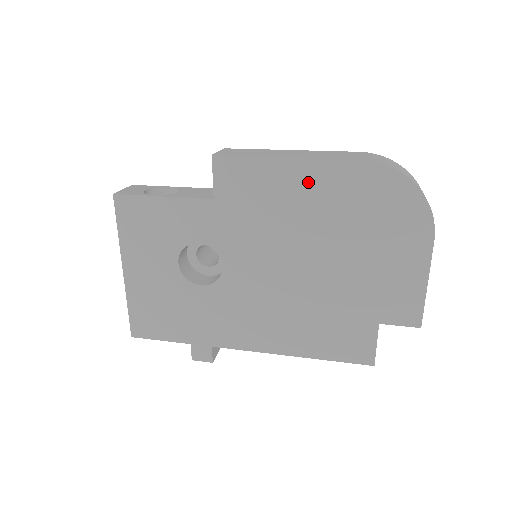
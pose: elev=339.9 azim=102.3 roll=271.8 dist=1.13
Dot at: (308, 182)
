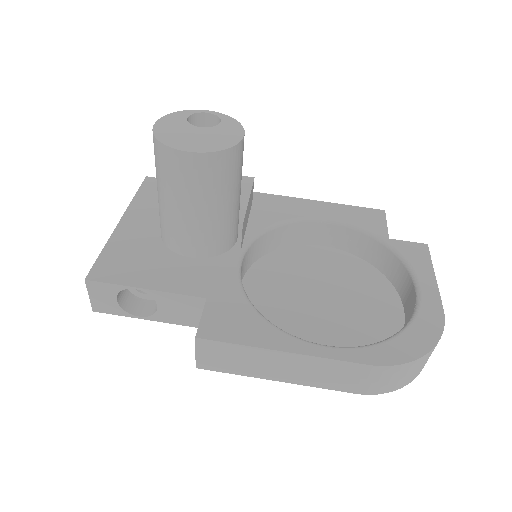
Dot at: occluded
